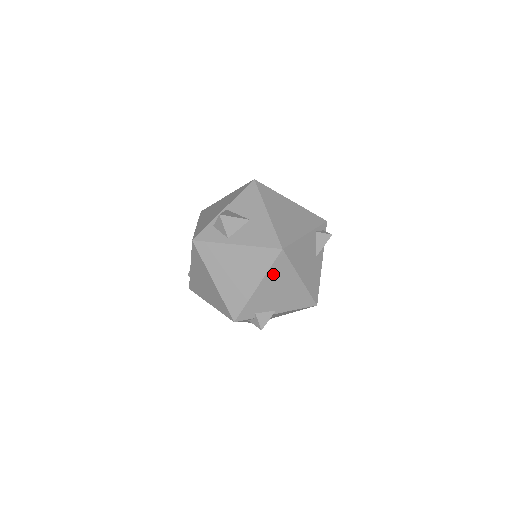
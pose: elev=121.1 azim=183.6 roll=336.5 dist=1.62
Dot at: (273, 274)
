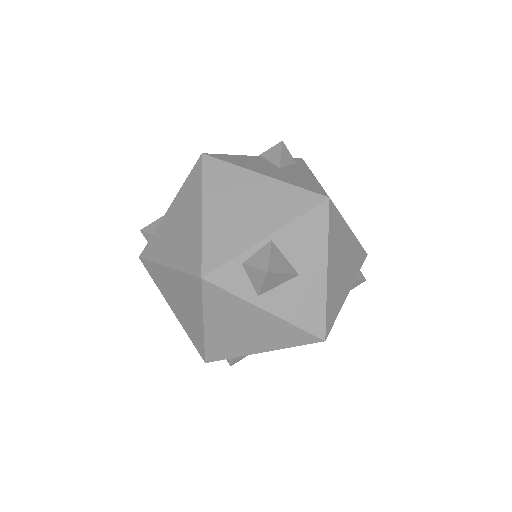
Dot at: occluded
